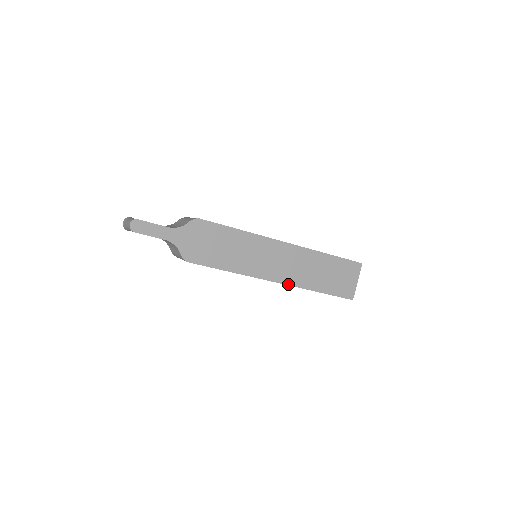
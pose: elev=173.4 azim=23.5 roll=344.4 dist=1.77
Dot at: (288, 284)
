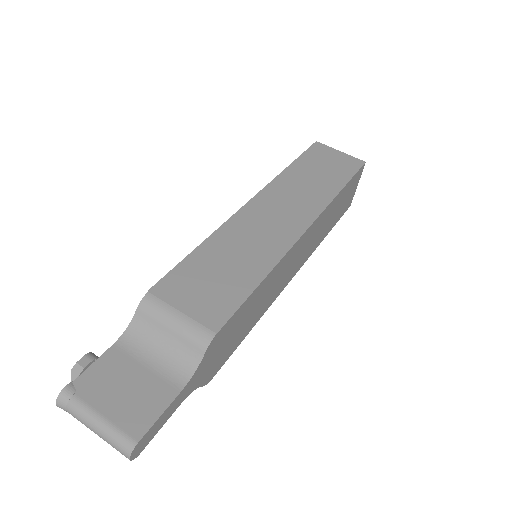
Dot at: occluded
